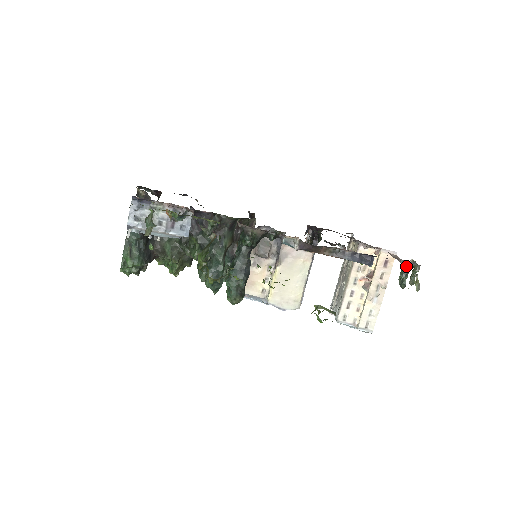
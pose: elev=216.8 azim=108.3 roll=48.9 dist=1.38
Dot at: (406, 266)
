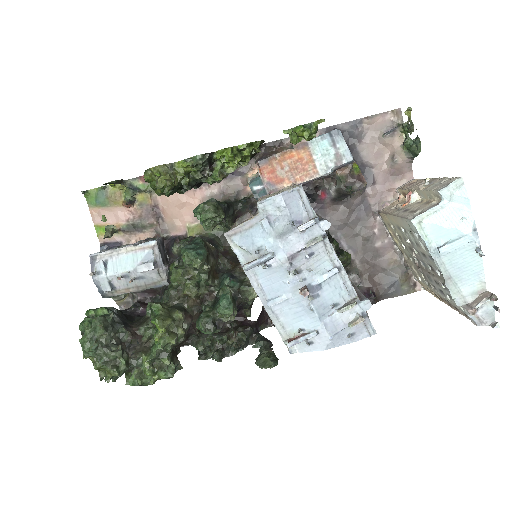
Dot at: (403, 143)
